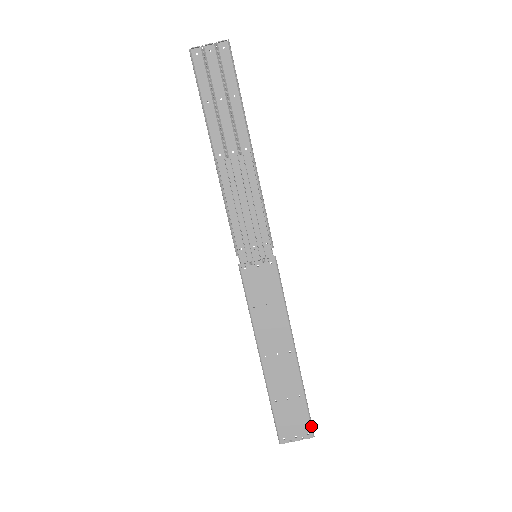
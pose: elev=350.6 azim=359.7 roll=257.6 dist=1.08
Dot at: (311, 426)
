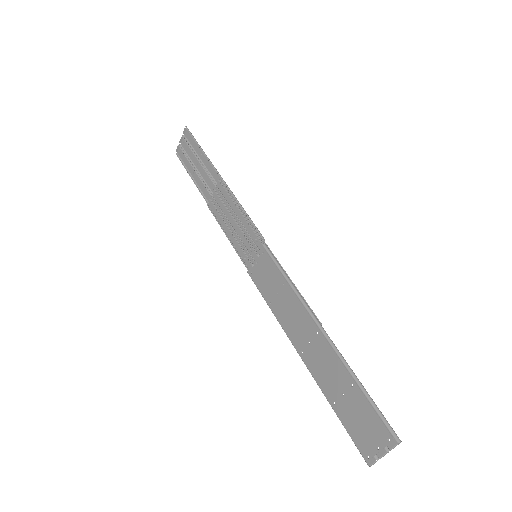
Dot at: (386, 425)
